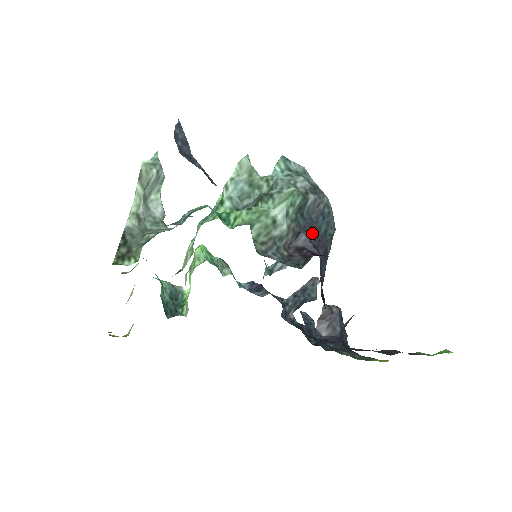
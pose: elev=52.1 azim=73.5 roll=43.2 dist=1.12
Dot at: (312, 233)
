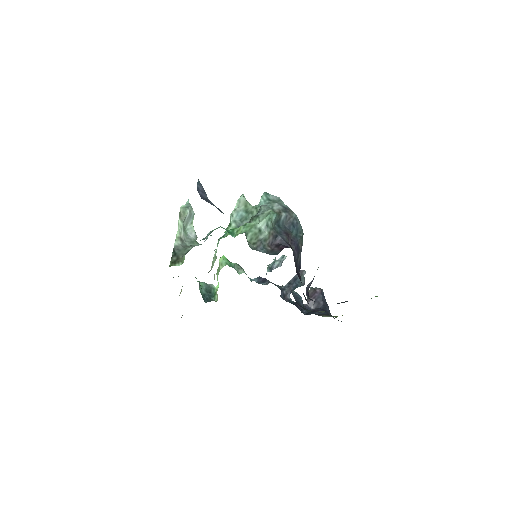
Dot at: (286, 236)
